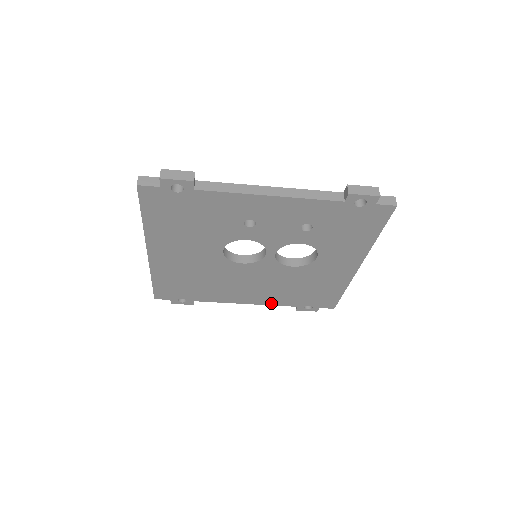
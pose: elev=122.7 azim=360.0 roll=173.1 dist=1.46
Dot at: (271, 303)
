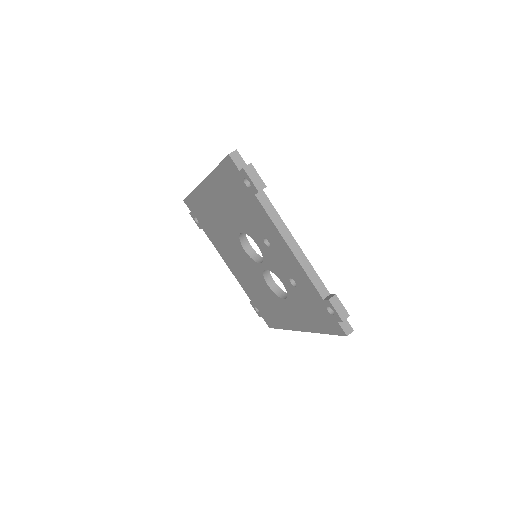
Dot at: (240, 282)
